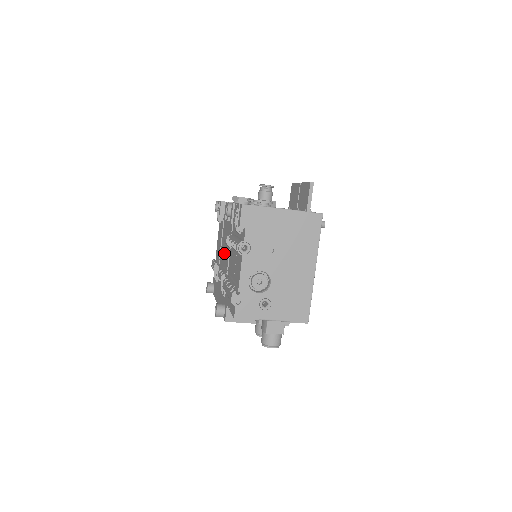
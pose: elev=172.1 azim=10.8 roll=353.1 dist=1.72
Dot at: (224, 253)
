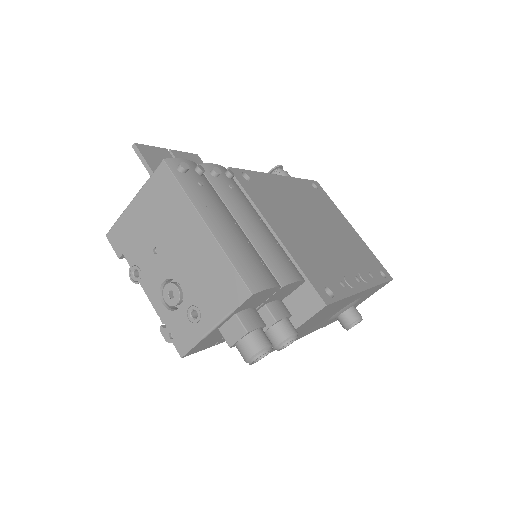
Dot at: occluded
